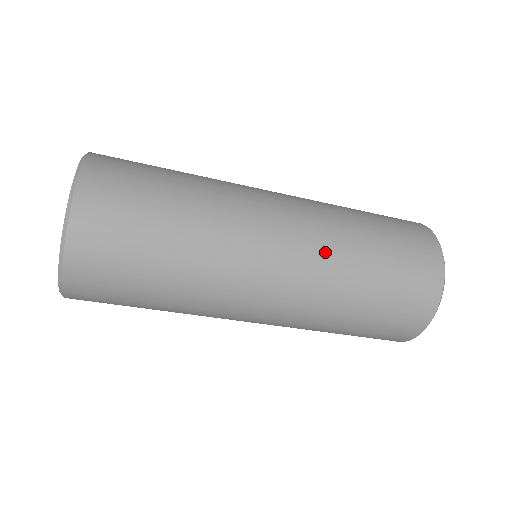
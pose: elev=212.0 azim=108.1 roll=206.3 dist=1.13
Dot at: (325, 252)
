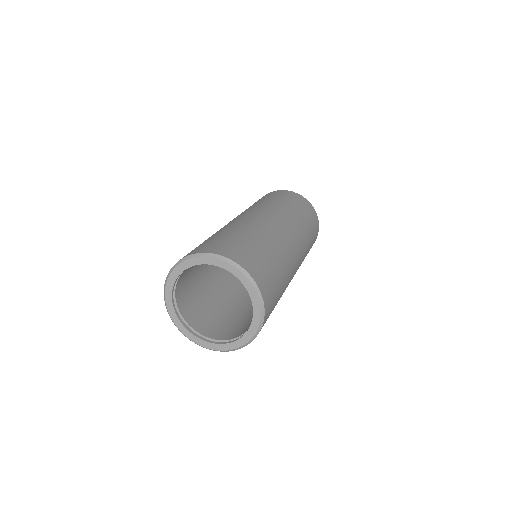
Dot at: (303, 239)
